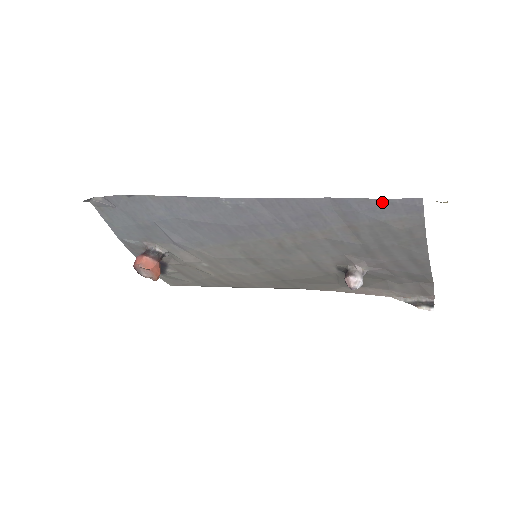
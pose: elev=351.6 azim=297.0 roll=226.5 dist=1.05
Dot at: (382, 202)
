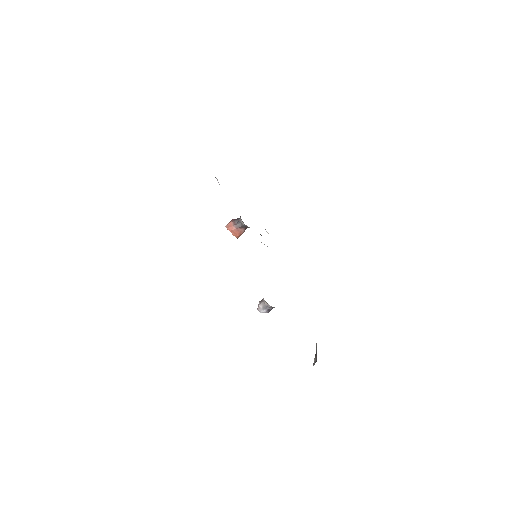
Dot at: occluded
